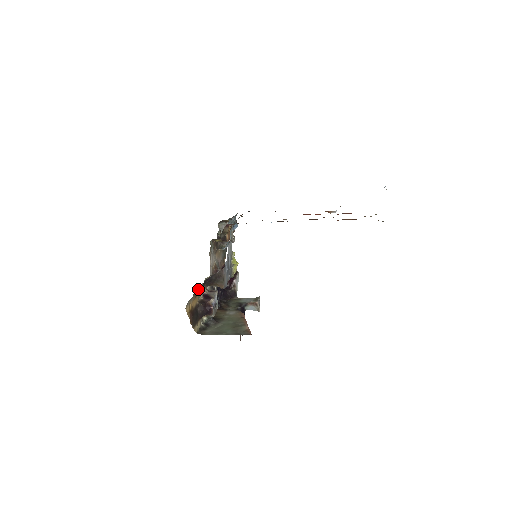
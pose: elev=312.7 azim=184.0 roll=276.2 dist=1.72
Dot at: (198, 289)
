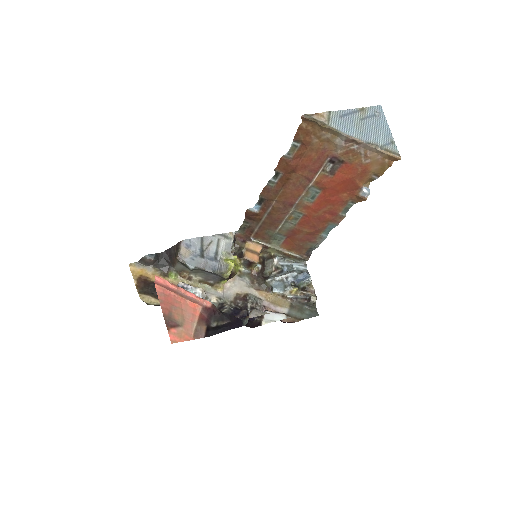
Dot at: (165, 268)
